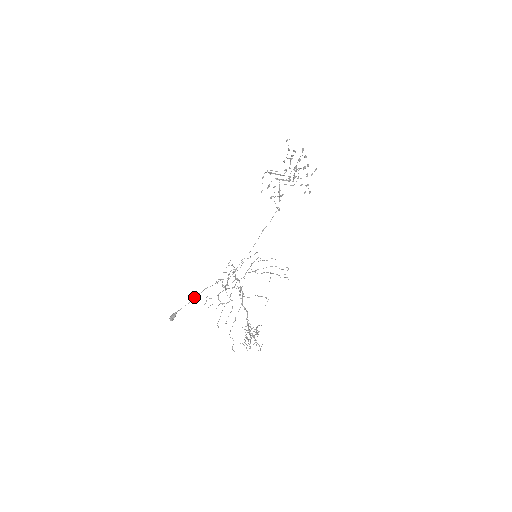
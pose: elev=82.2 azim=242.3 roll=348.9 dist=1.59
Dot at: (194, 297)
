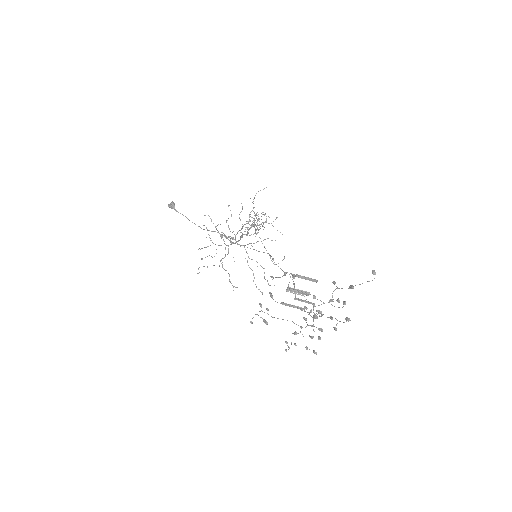
Dot at: (189, 220)
